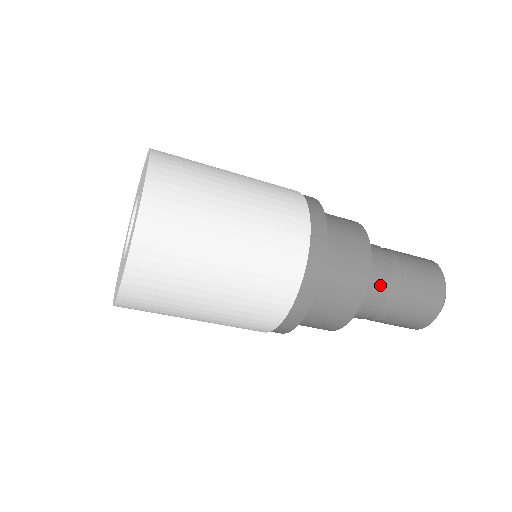
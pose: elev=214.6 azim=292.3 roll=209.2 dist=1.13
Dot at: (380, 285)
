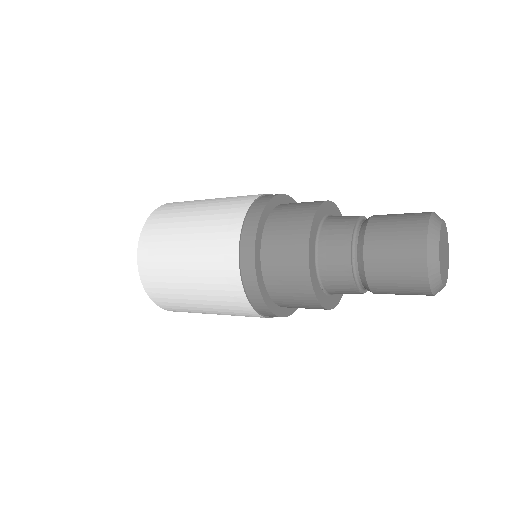
Dot at: (340, 260)
